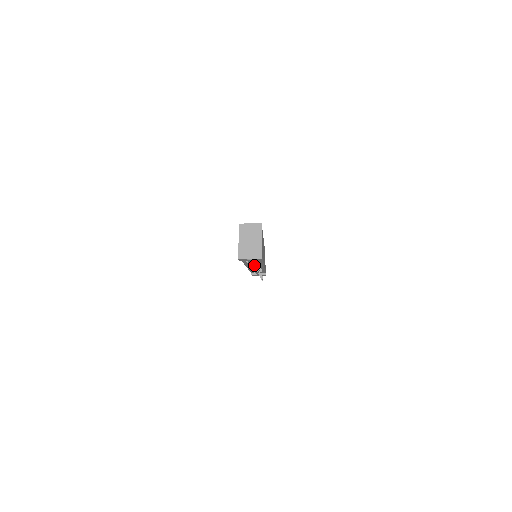
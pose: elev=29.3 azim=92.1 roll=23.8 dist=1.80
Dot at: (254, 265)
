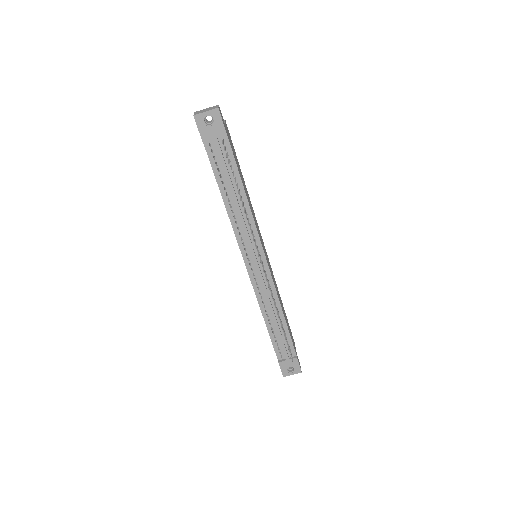
Dot at: (235, 198)
